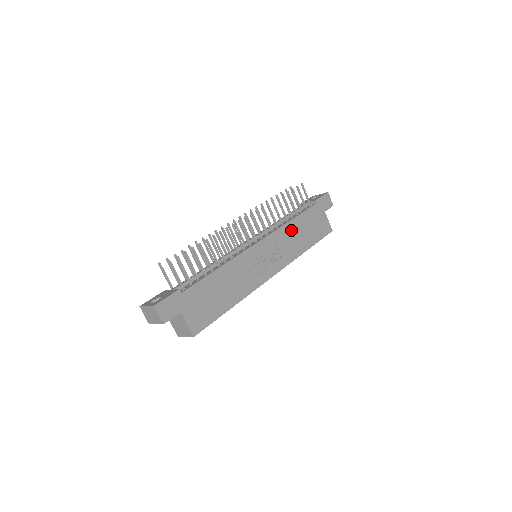
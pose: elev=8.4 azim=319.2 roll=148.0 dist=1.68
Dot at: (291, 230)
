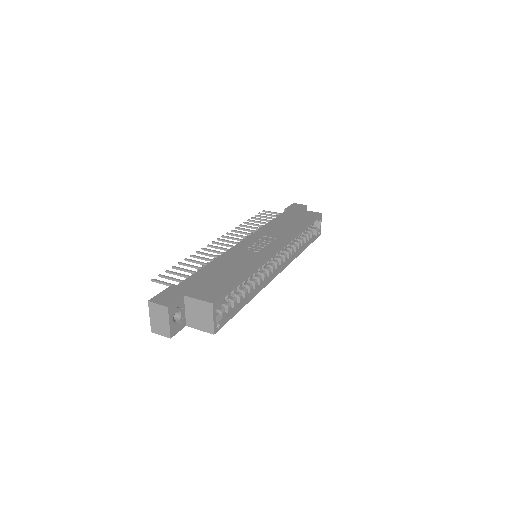
Dot at: (273, 226)
